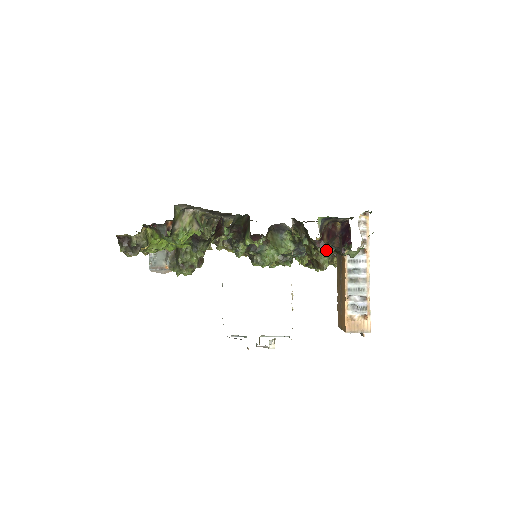
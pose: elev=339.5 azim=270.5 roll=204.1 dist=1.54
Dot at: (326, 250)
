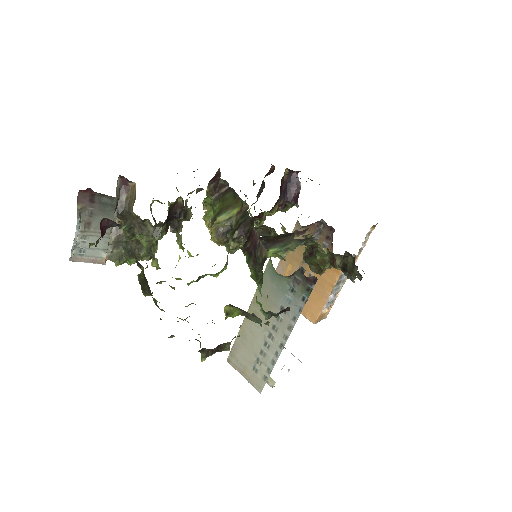
Dot at: occluded
